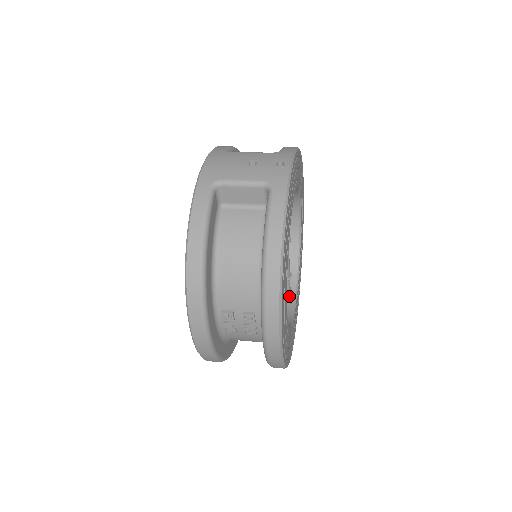
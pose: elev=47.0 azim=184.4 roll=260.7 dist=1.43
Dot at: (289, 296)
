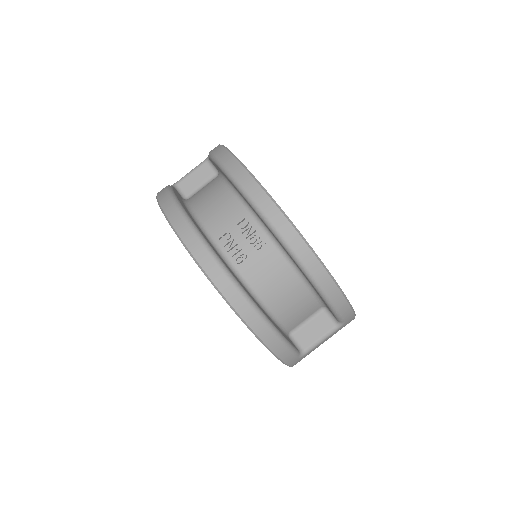
Dot at: occluded
